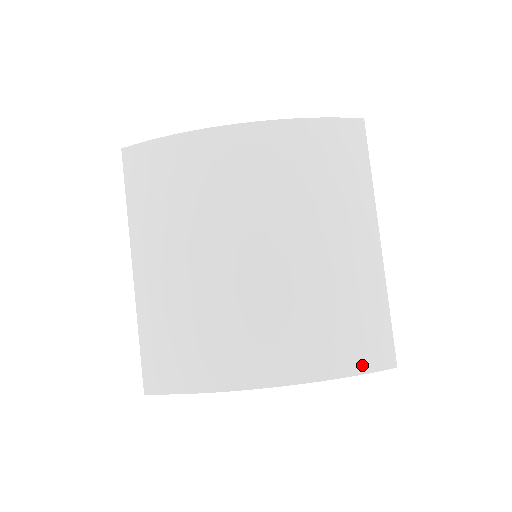
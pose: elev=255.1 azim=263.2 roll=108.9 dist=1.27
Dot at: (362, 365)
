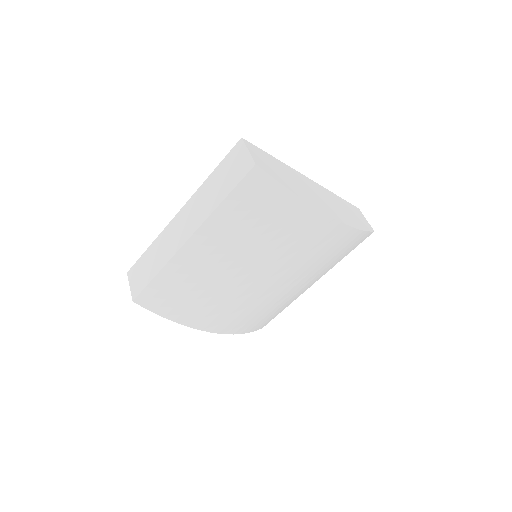
Dot at: (254, 329)
